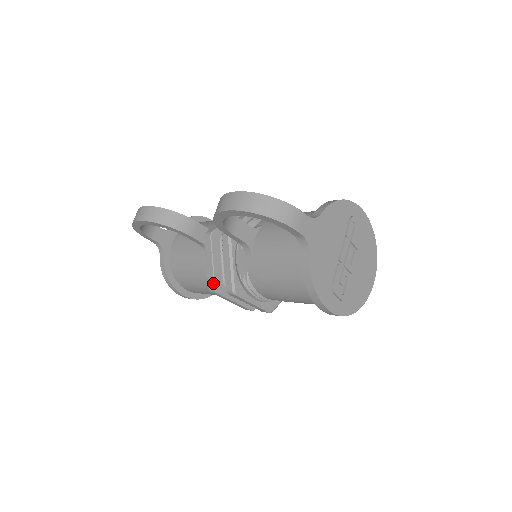
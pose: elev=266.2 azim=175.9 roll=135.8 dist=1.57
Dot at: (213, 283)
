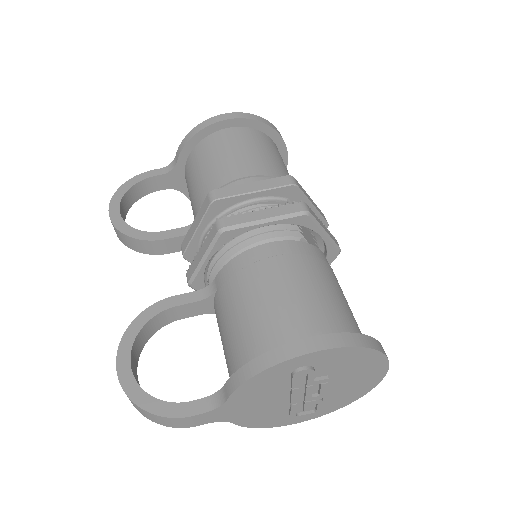
Dot at: occluded
